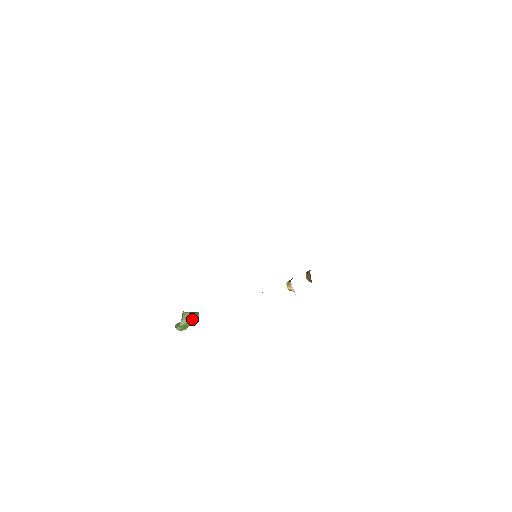
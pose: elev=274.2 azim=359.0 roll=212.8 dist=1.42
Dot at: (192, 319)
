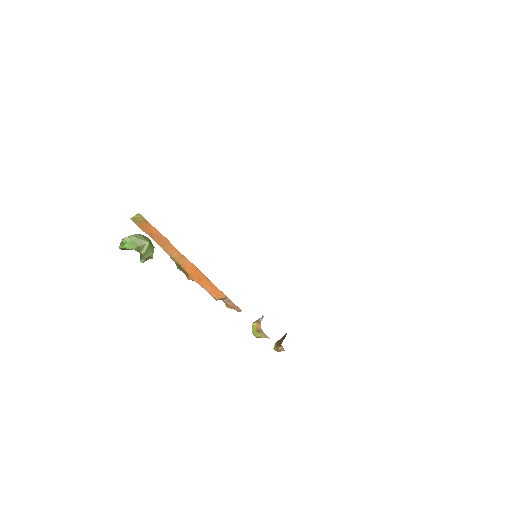
Dot at: (147, 242)
